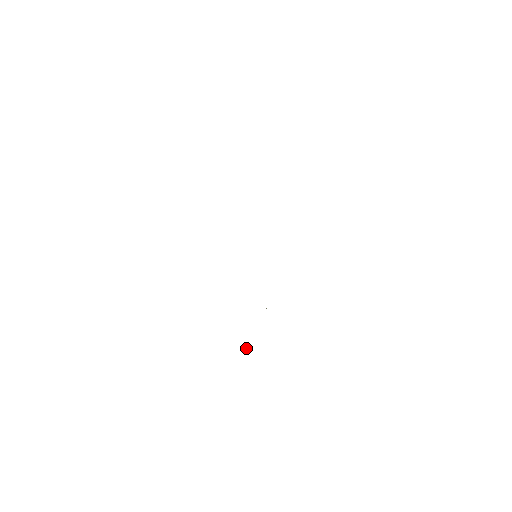
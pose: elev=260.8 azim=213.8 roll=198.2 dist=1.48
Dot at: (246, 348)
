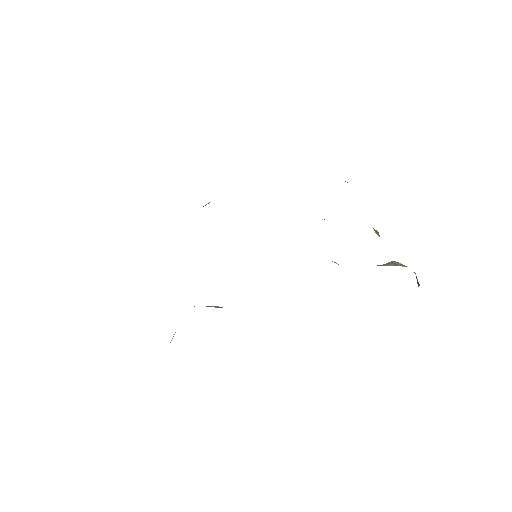
Dot at: (173, 336)
